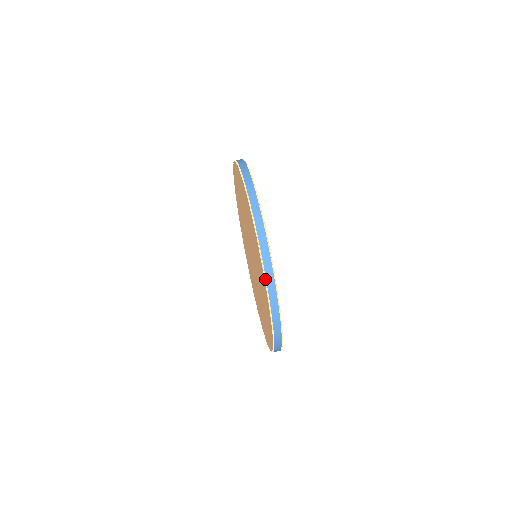
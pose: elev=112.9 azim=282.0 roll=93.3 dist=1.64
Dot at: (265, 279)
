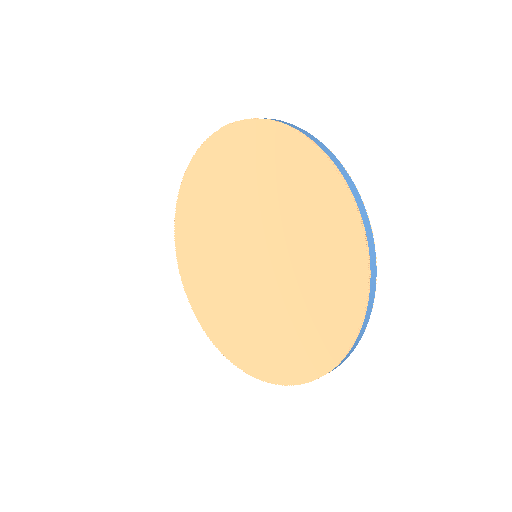
Dot at: (330, 162)
